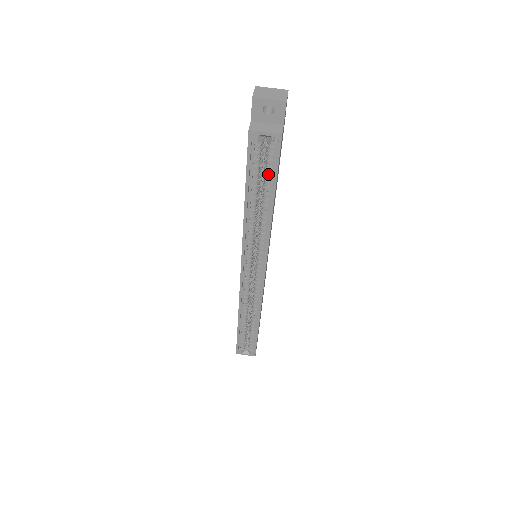
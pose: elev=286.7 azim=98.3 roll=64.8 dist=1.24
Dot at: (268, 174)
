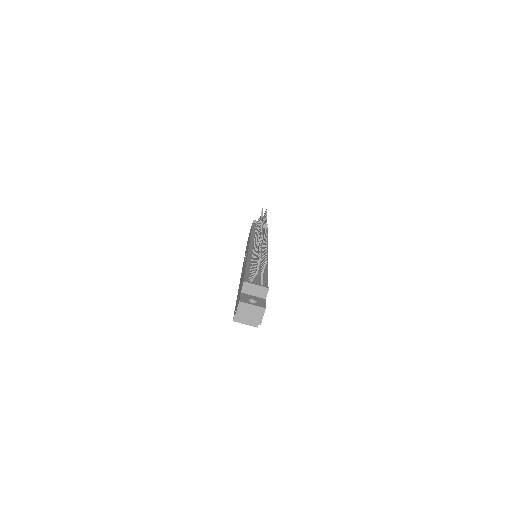
Dot at: occluded
